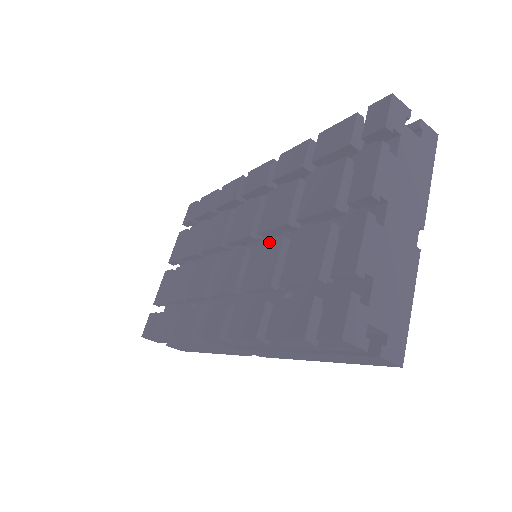
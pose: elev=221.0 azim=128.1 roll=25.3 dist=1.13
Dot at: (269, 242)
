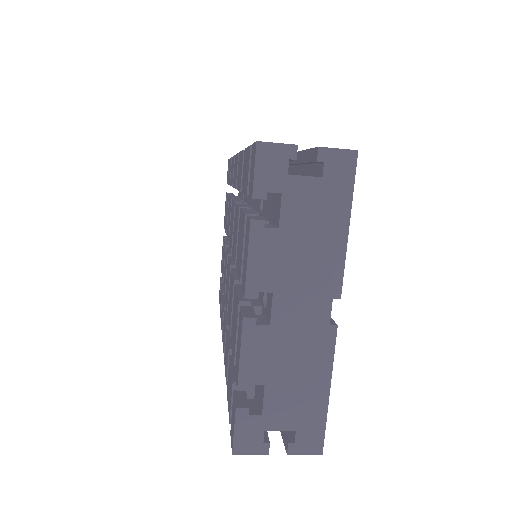
Dot at: (232, 277)
